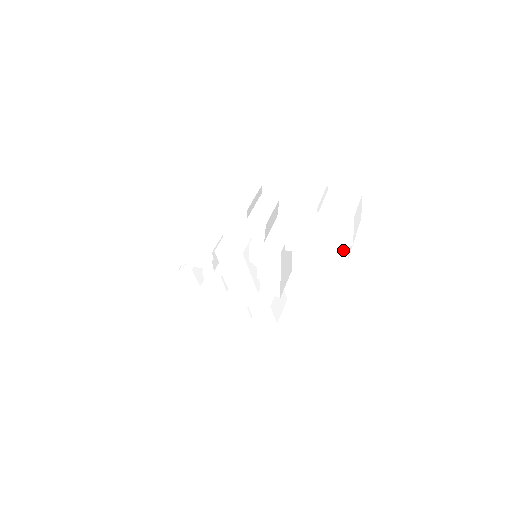
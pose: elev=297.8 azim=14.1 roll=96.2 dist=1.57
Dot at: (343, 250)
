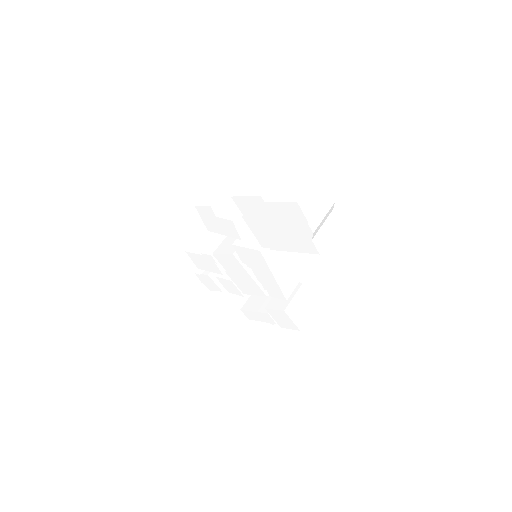
Dot at: (309, 242)
